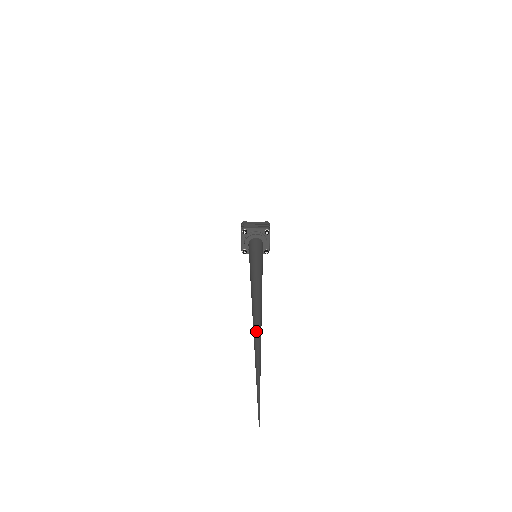
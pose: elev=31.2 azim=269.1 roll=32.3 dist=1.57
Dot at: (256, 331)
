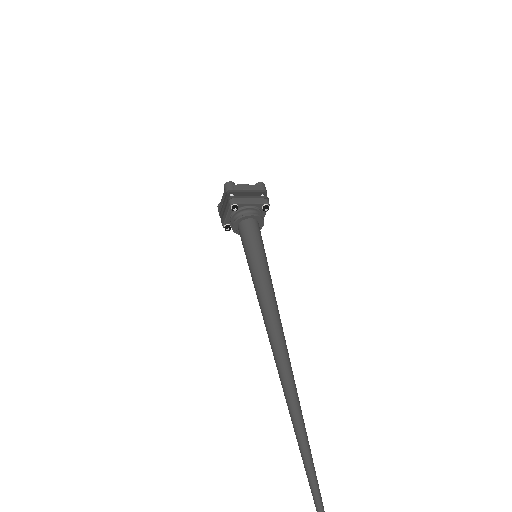
Dot at: (306, 454)
